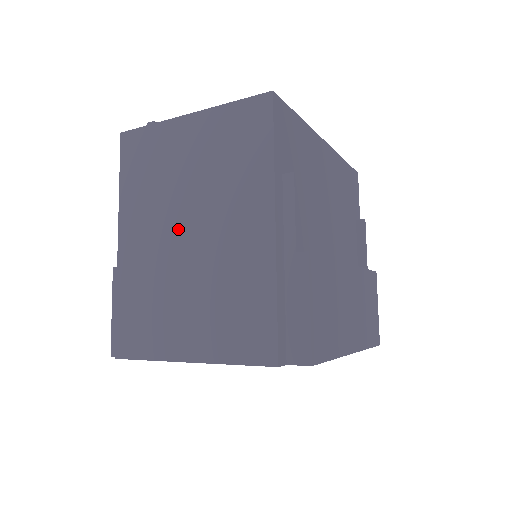
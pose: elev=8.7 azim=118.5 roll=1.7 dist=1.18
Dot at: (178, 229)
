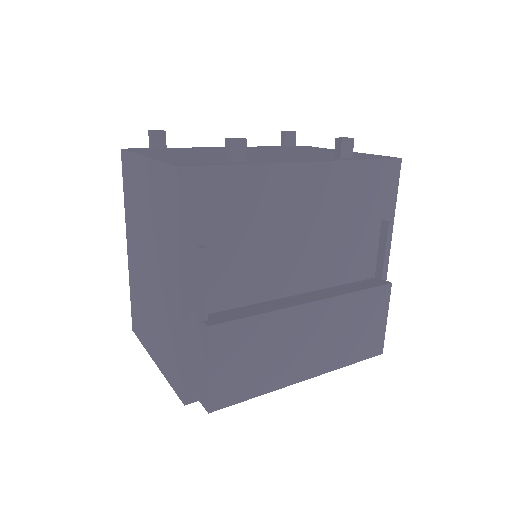
Dot at: (146, 259)
